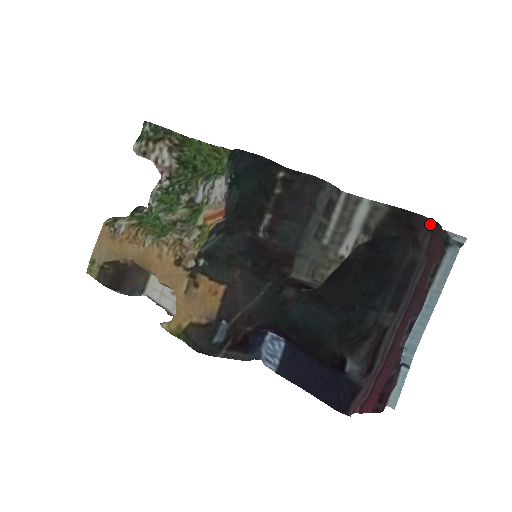
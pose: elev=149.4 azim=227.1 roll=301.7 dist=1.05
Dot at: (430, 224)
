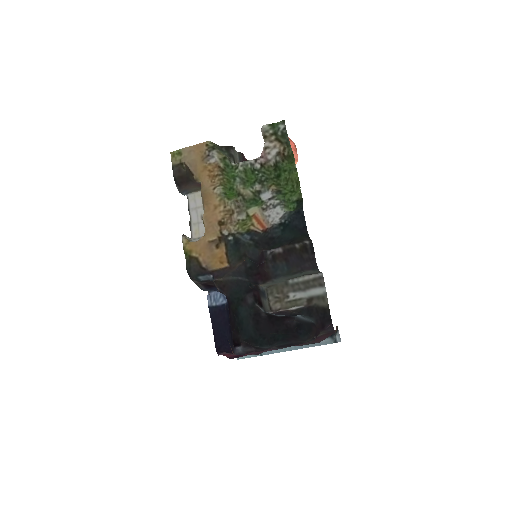
Dot at: (332, 331)
